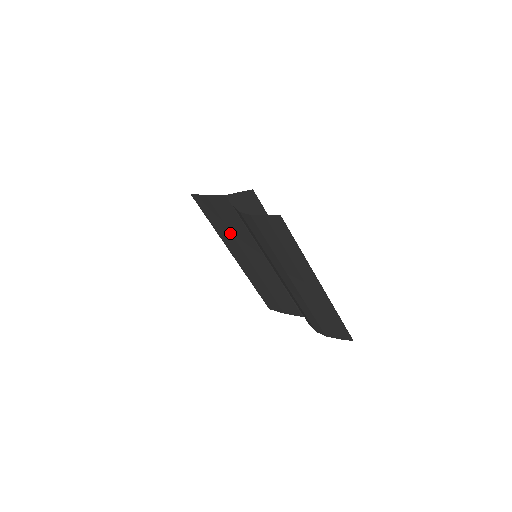
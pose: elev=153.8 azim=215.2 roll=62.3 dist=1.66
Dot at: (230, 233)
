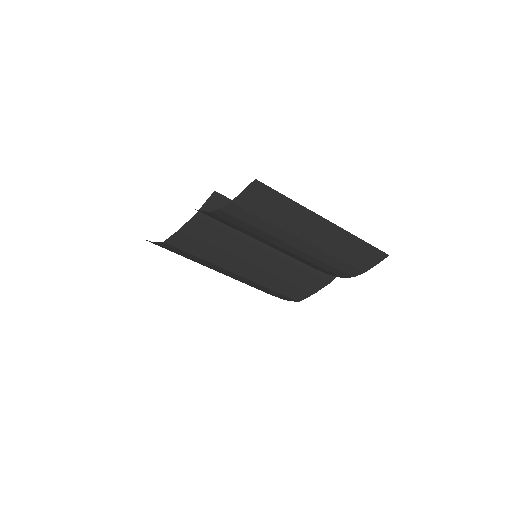
Dot at: (221, 251)
